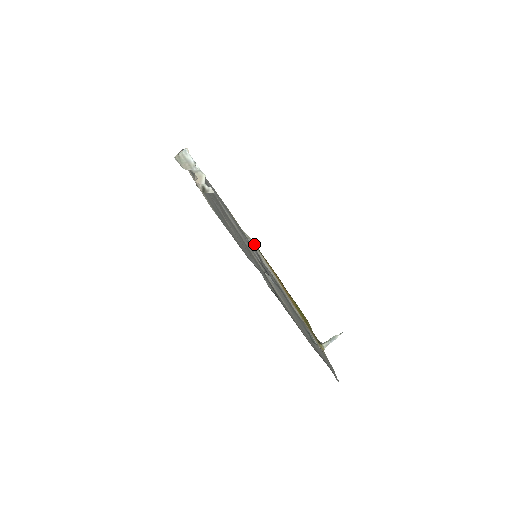
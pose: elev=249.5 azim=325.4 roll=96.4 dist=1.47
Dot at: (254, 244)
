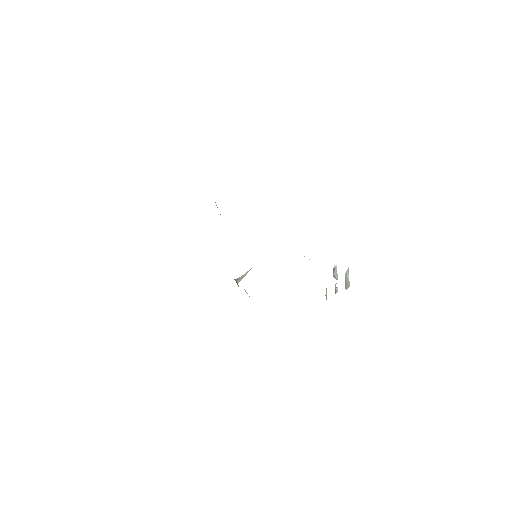
Dot at: (217, 207)
